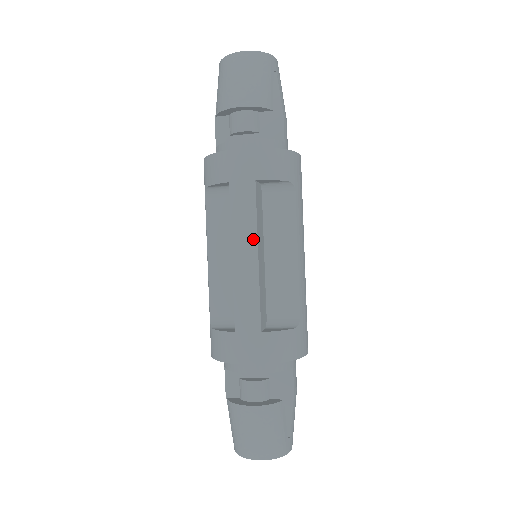
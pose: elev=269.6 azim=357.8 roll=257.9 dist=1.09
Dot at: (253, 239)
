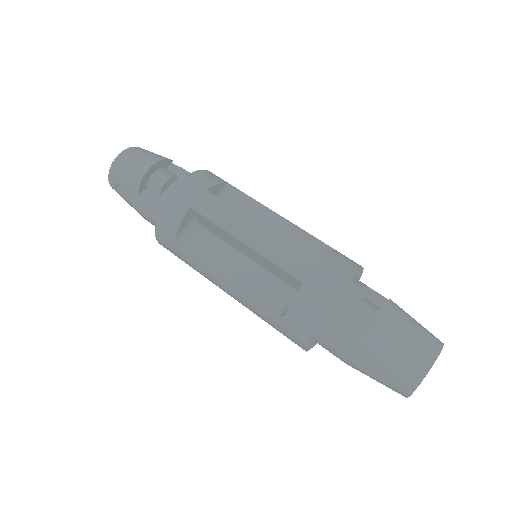
Dot at: (244, 219)
